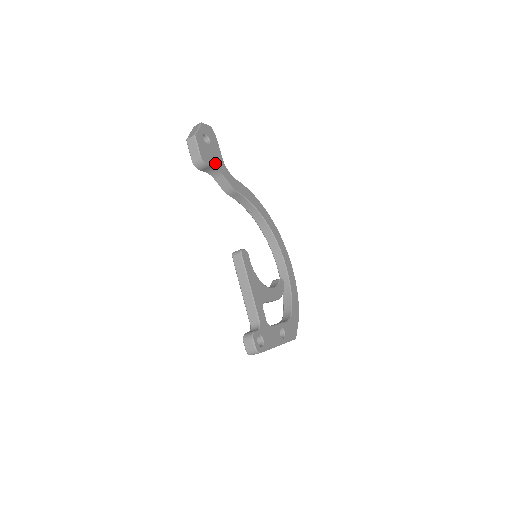
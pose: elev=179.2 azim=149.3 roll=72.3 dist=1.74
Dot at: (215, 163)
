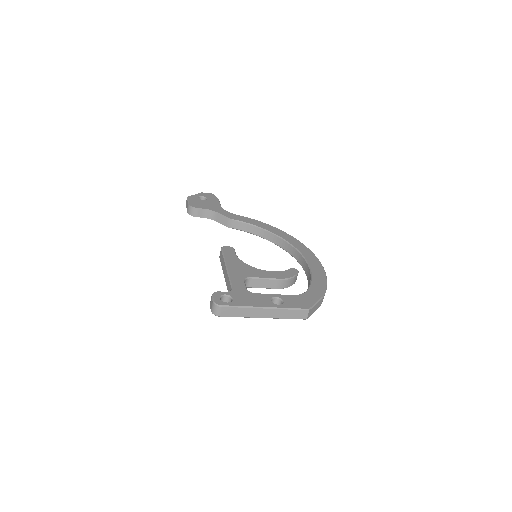
Dot at: (208, 207)
